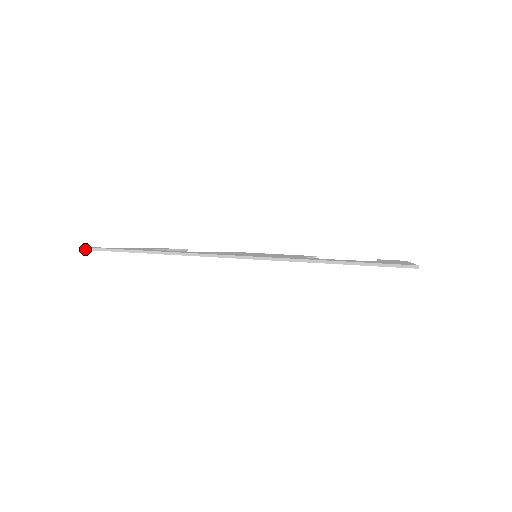
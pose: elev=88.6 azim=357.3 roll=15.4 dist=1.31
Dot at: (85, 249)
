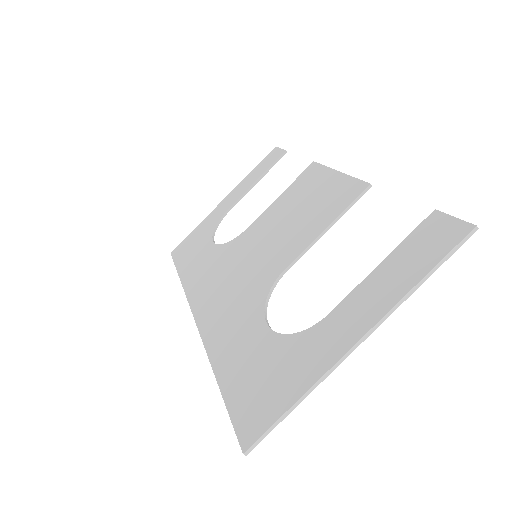
Dot at: occluded
